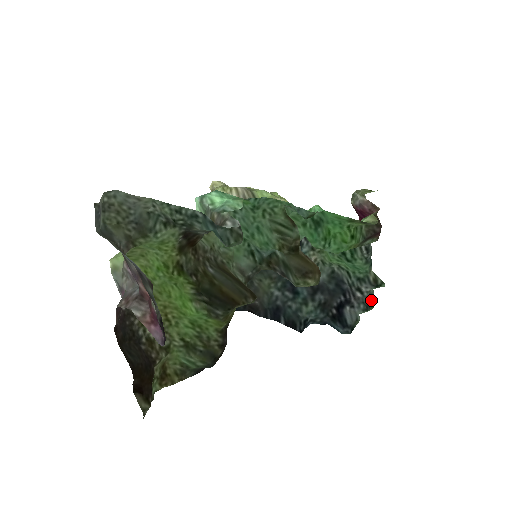
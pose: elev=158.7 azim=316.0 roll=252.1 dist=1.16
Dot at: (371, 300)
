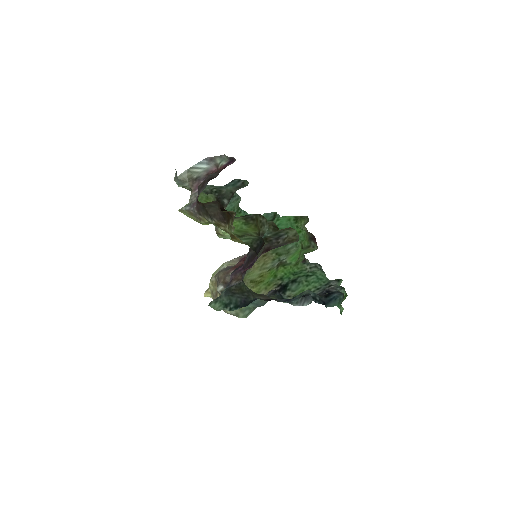
Dot at: occluded
